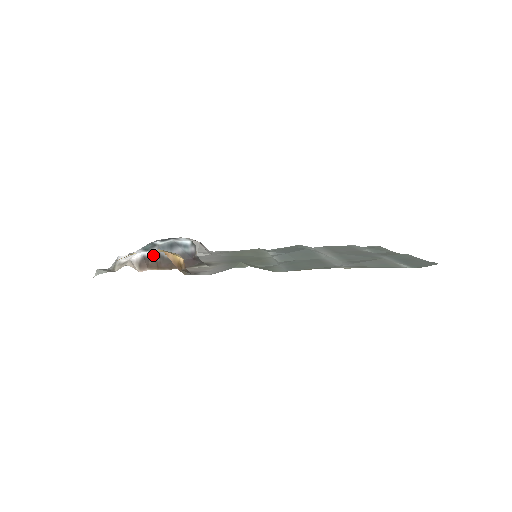
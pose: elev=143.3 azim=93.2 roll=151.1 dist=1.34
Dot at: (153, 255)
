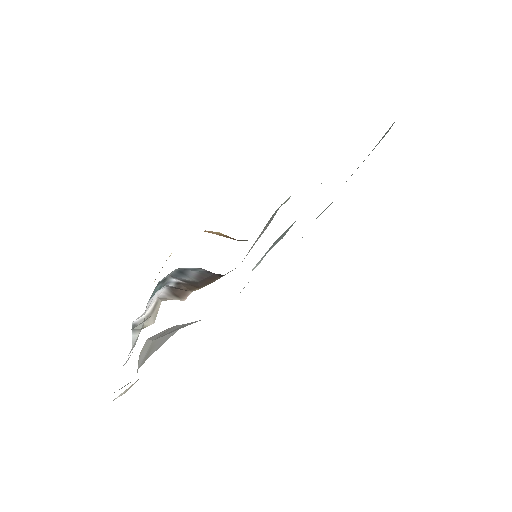
Dot at: (176, 283)
